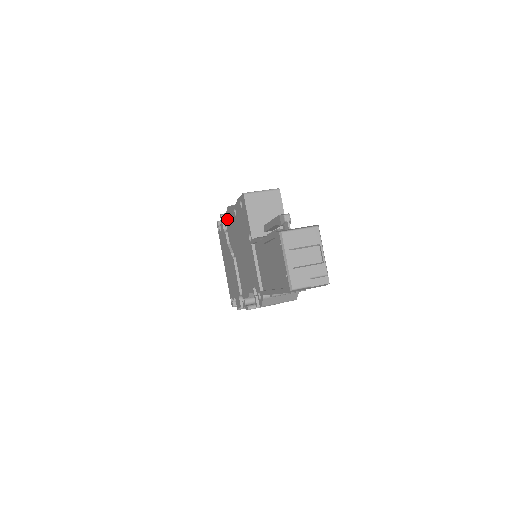
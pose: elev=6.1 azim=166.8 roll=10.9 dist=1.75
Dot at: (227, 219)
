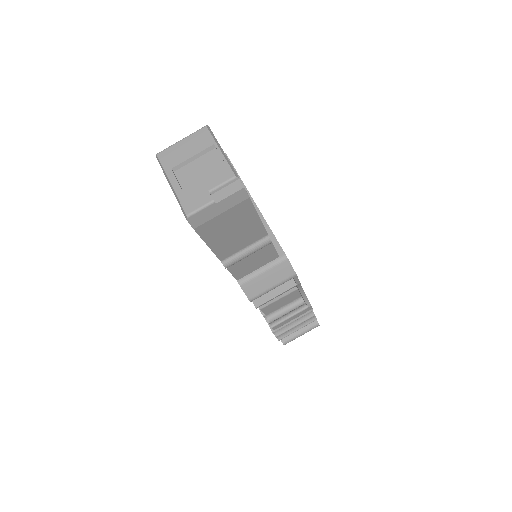
Dot at: occluded
